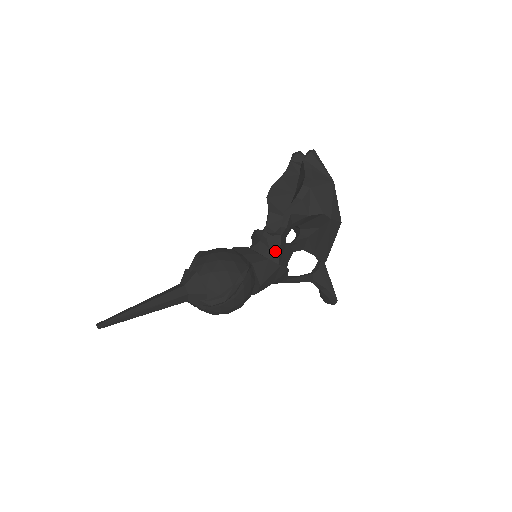
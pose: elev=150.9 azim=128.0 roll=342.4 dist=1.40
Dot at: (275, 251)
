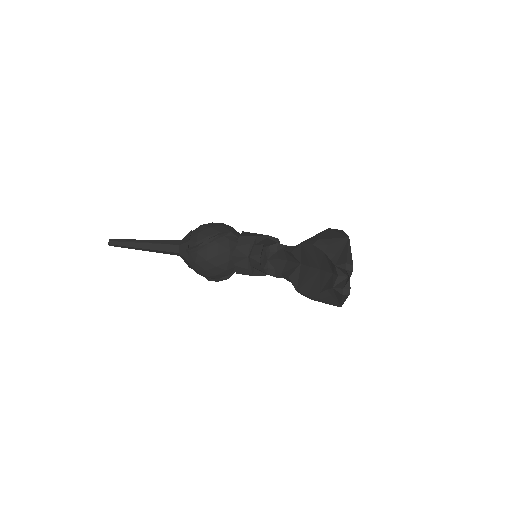
Dot at: occluded
